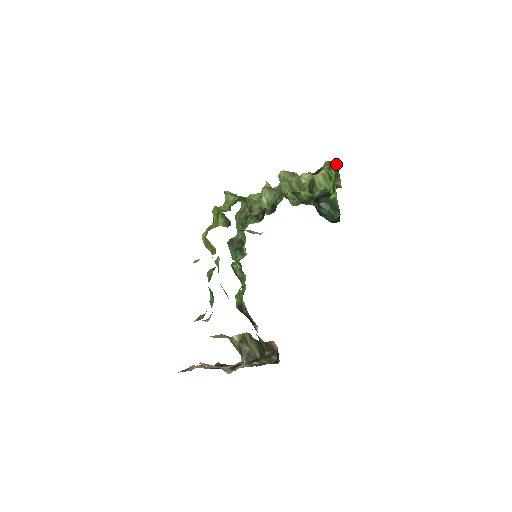
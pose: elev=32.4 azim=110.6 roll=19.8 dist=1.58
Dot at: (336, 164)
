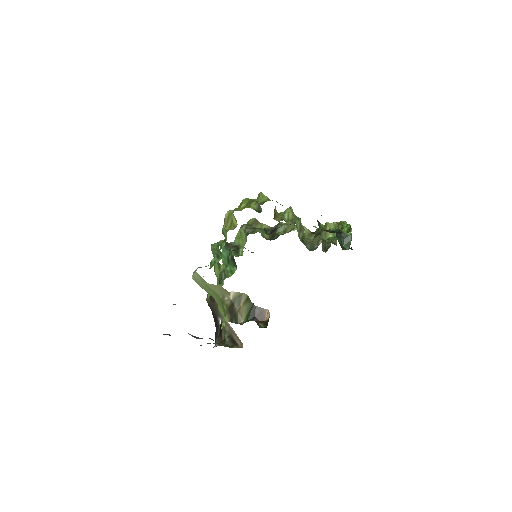
Dot at: occluded
